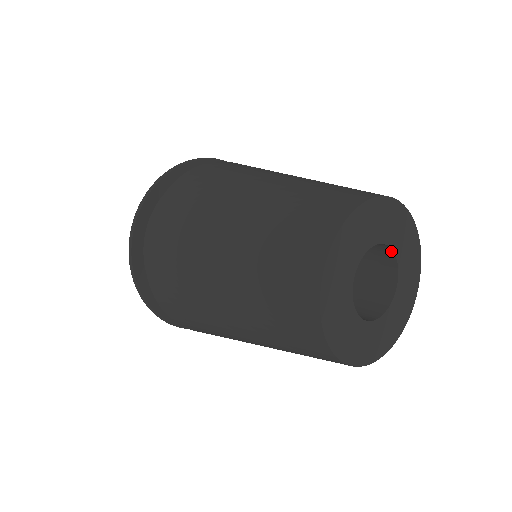
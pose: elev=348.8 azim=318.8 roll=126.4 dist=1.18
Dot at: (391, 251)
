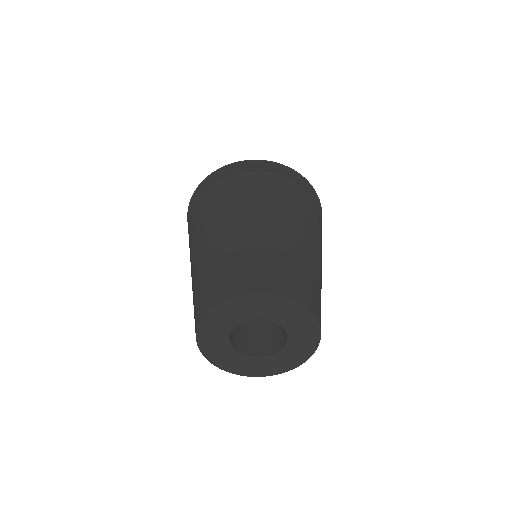
Dot at: (258, 317)
